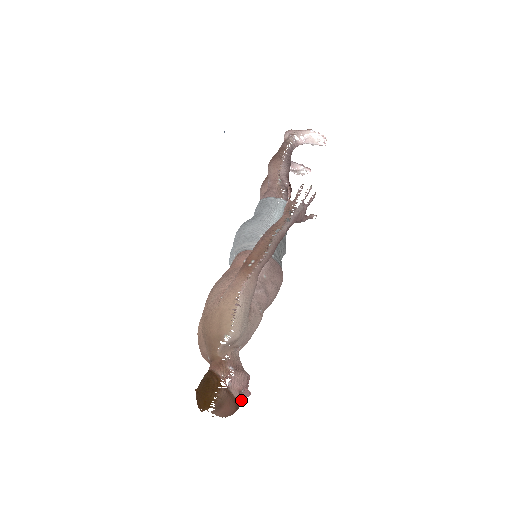
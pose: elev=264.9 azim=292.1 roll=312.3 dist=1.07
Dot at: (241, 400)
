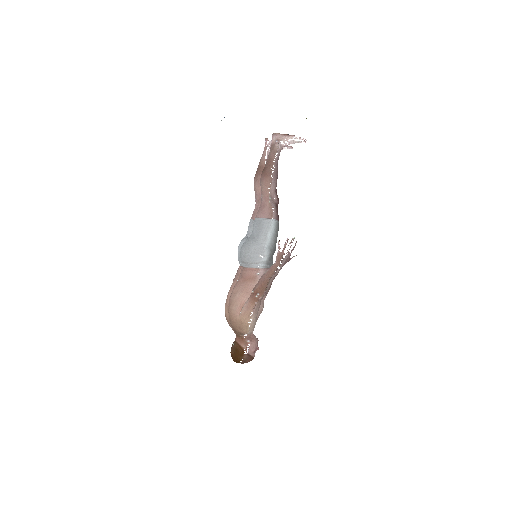
Dot at: occluded
